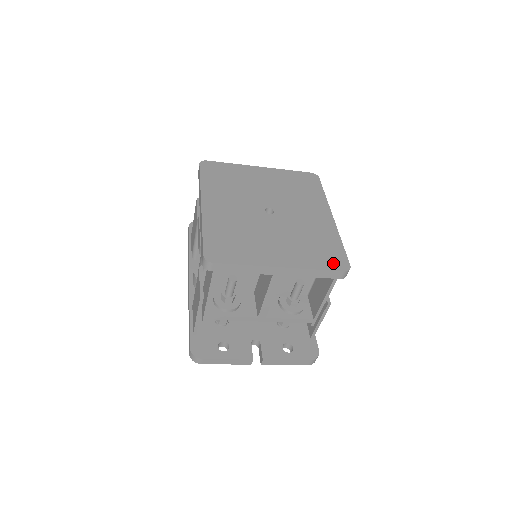
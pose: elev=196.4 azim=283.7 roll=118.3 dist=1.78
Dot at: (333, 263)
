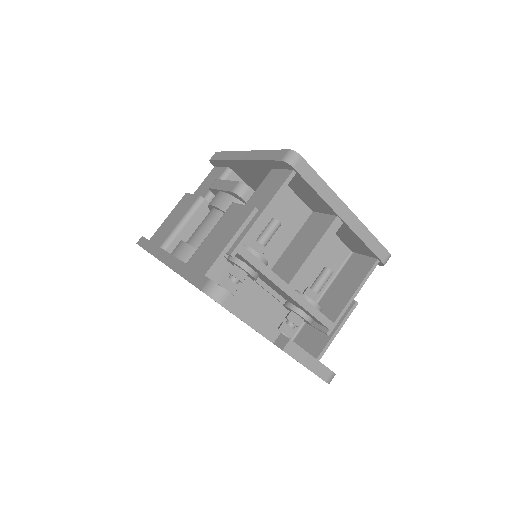
Dot at: occluded
